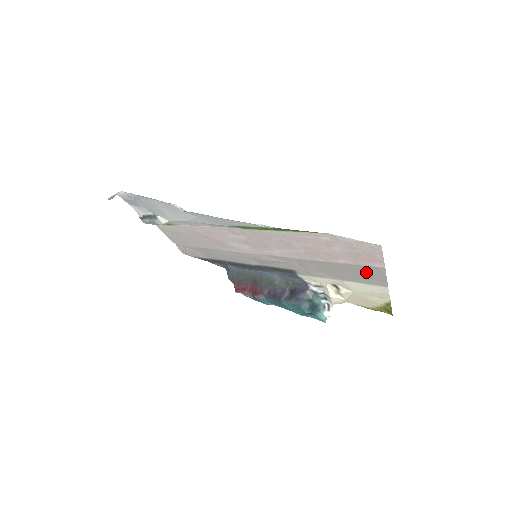
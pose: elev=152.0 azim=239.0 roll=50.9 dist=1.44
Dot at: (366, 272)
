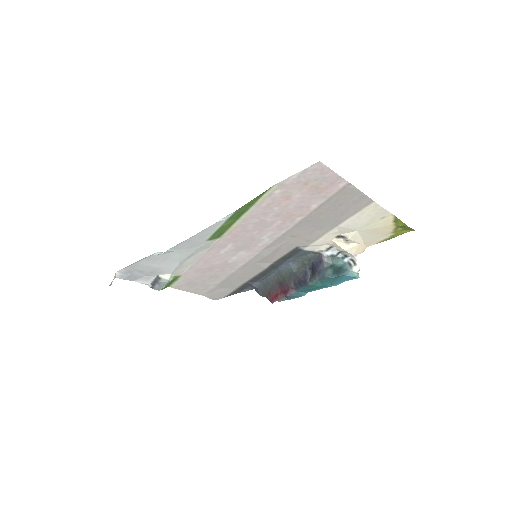
Dot at: (342, 200)
